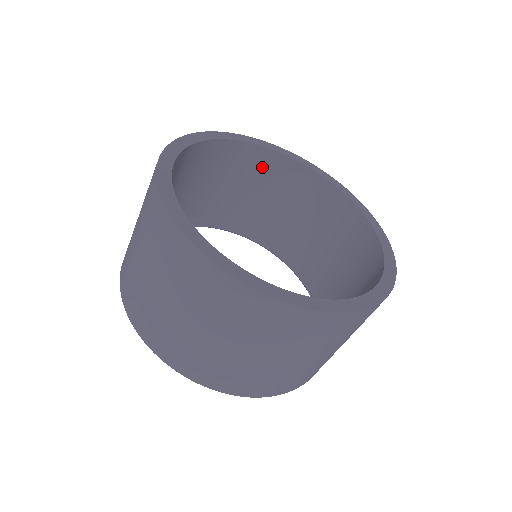
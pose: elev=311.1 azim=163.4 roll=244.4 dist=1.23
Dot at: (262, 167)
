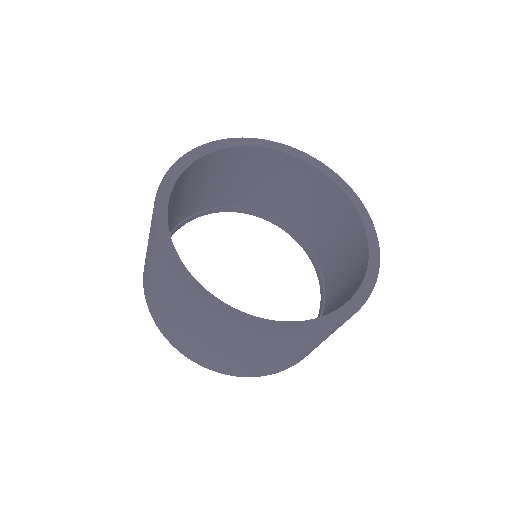
Dot at: (324, 194)
